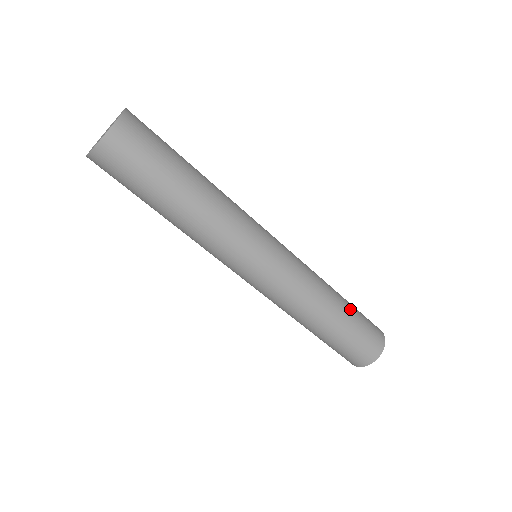
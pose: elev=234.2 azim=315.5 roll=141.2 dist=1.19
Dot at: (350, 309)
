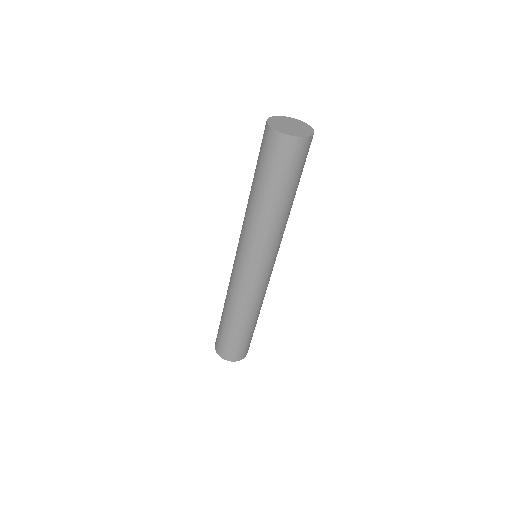
Dot at: (253, 329)
